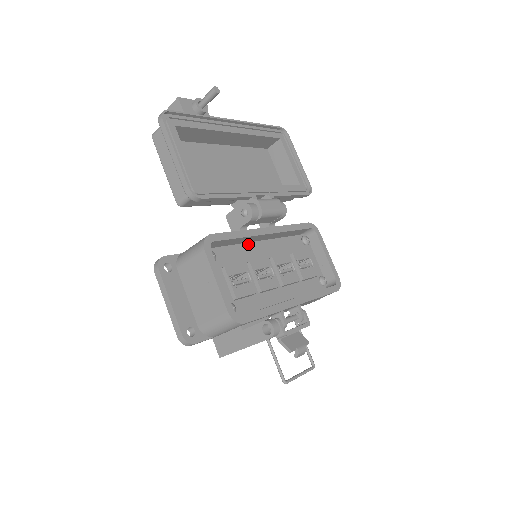
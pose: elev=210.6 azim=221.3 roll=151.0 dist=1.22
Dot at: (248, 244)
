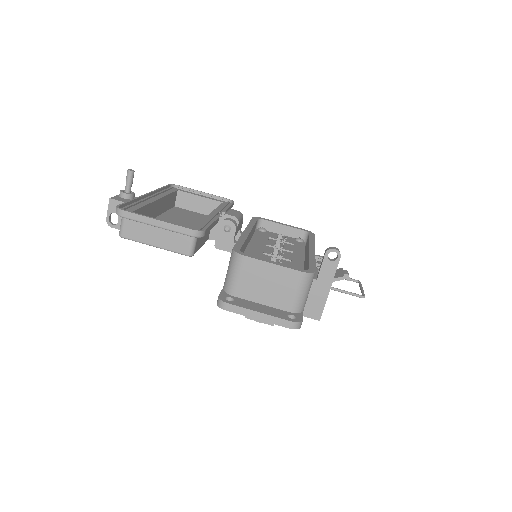
Dot at: (247, 248)
